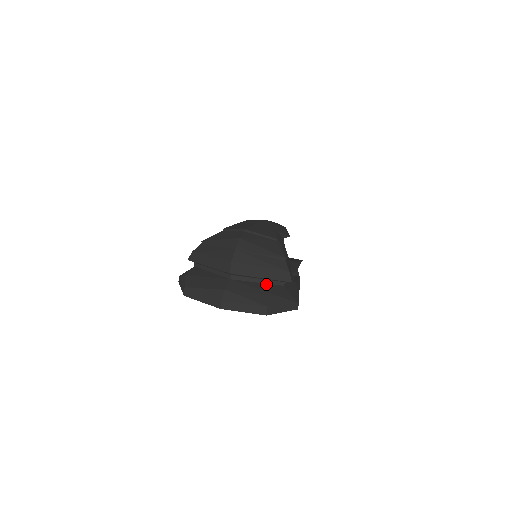
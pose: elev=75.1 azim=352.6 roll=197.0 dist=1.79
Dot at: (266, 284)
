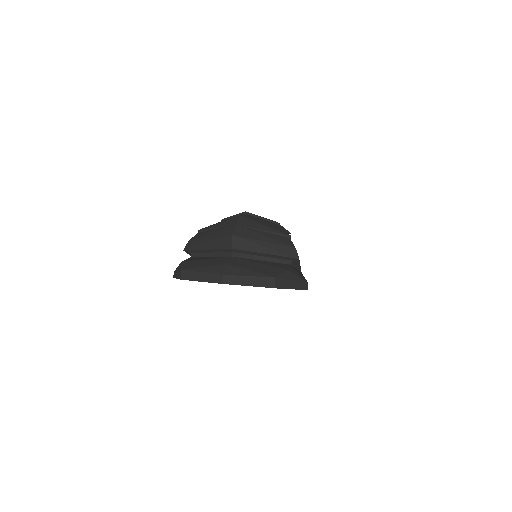
Dot at: (271, 262)
